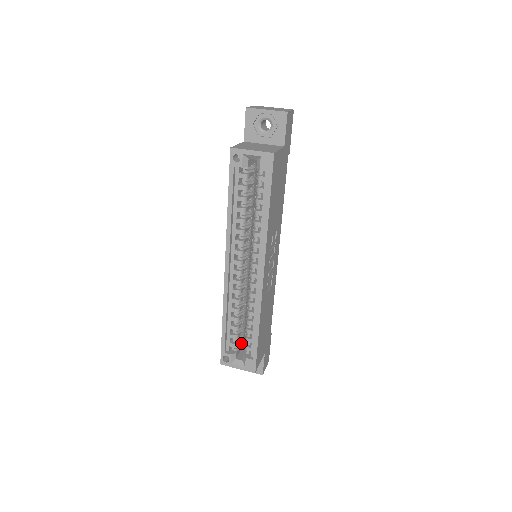
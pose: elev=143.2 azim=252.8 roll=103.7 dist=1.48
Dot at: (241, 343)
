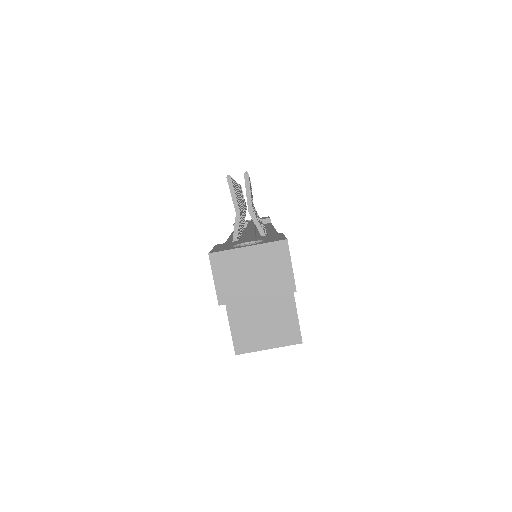
Dot at: occluded
